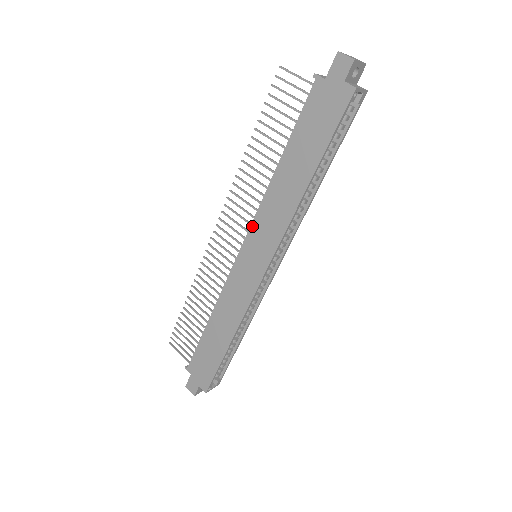
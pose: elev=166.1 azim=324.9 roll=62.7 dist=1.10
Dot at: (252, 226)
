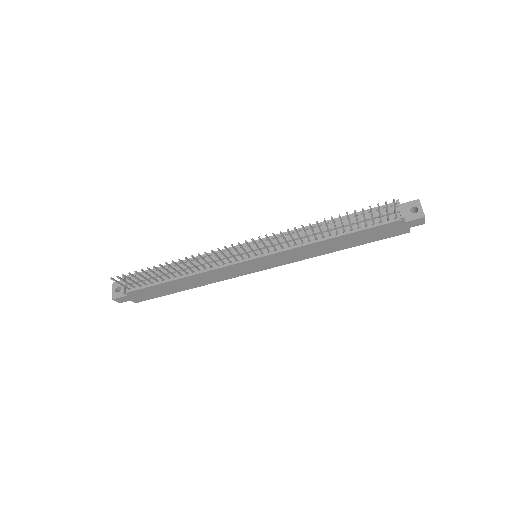
Dot at: (278, 253)
